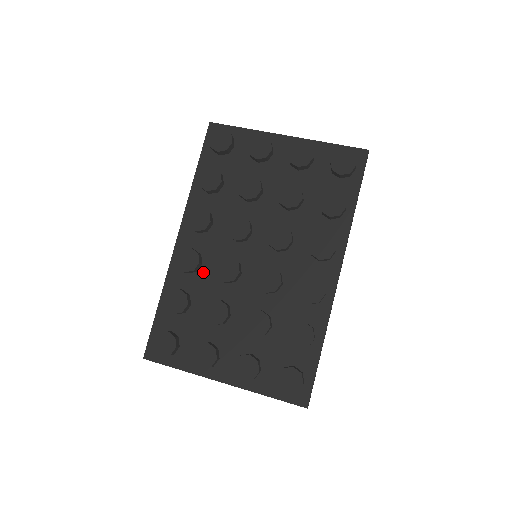
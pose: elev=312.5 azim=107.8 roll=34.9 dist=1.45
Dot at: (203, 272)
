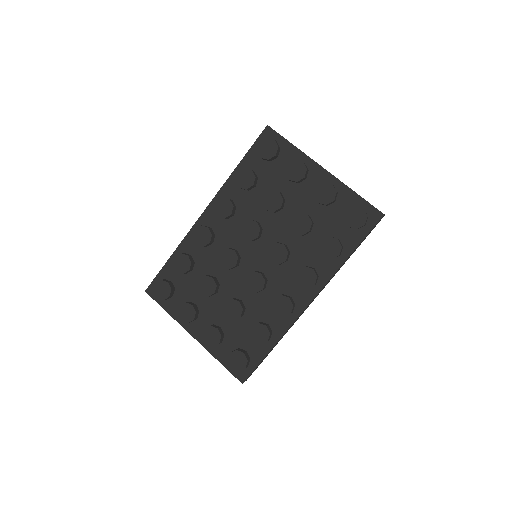
Dot at: (211, 249)
